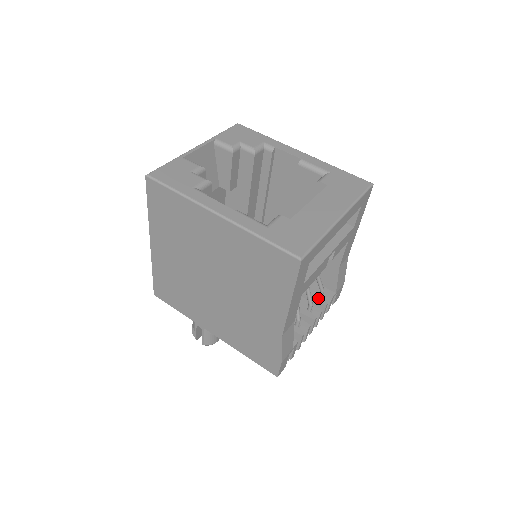
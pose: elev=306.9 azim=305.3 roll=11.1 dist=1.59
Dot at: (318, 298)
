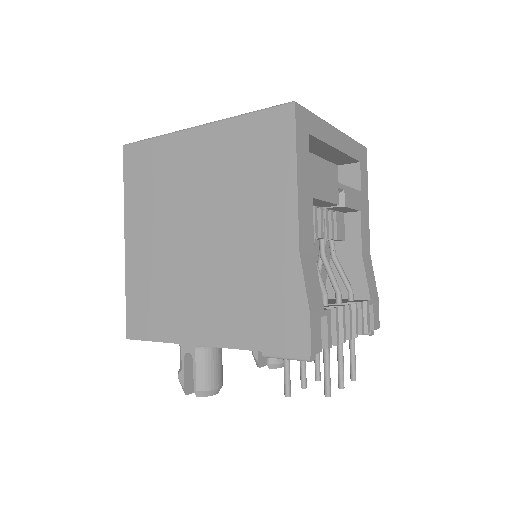
Dot at: (348, 301)
